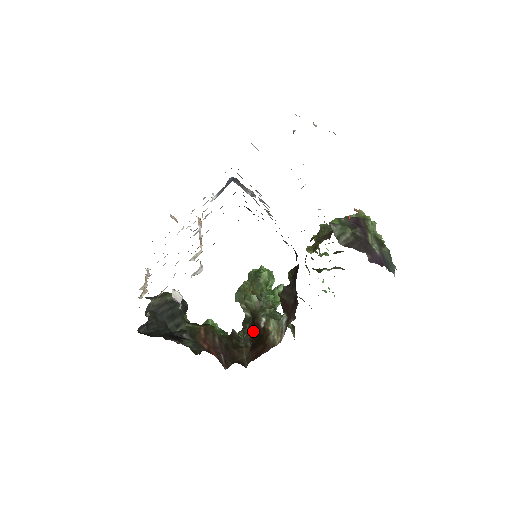
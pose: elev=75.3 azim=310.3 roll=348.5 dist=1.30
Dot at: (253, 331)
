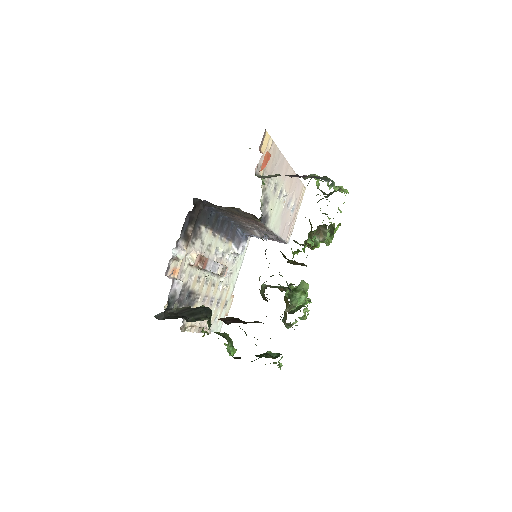
Dot at: occluded
